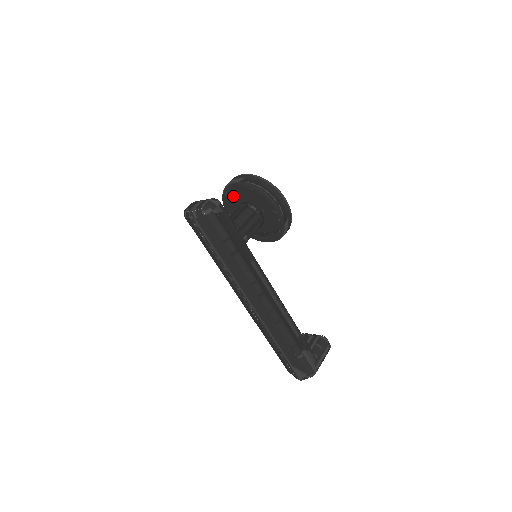
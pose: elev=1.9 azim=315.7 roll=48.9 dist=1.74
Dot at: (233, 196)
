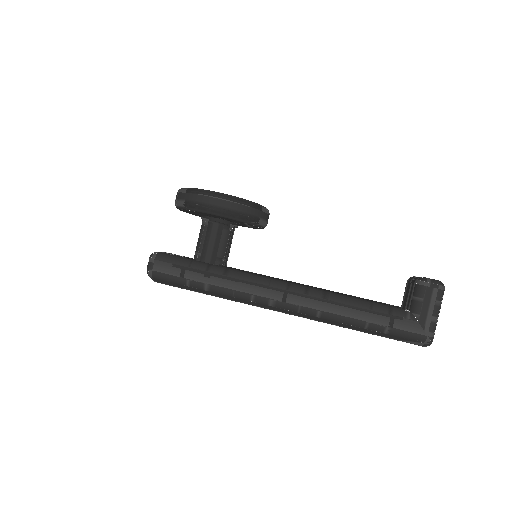
Dot at: occluded
